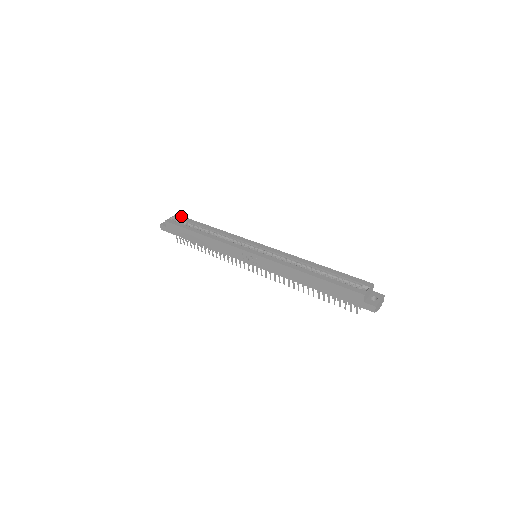
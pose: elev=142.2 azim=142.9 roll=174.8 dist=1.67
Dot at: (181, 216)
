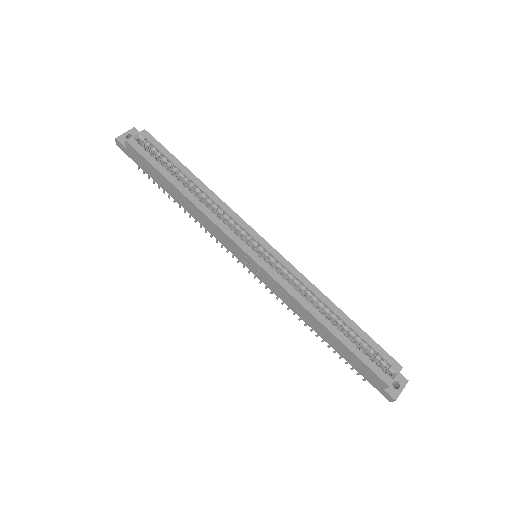
Dot at: (153, 137)
